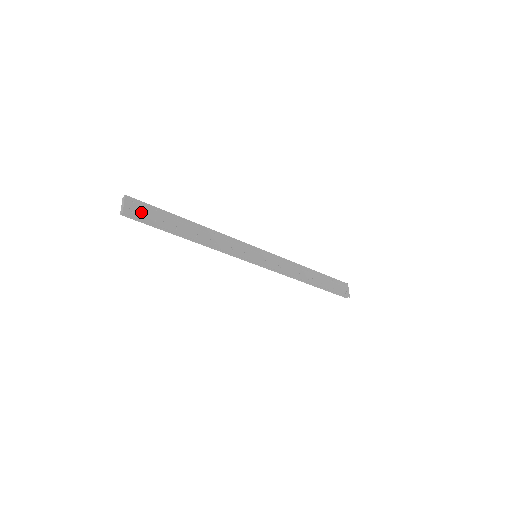
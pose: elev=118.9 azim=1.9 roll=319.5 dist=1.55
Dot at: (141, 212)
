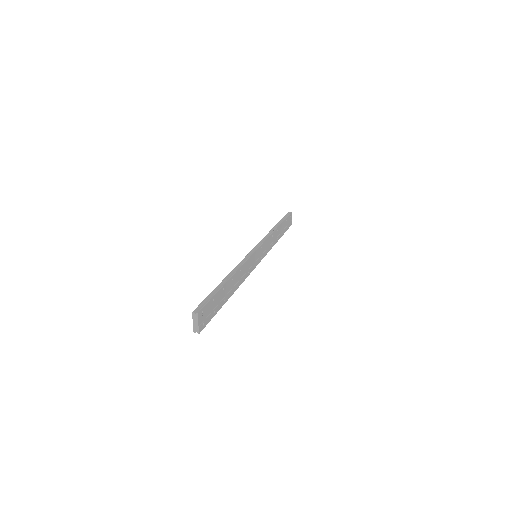
Dot at: (207, 316)
